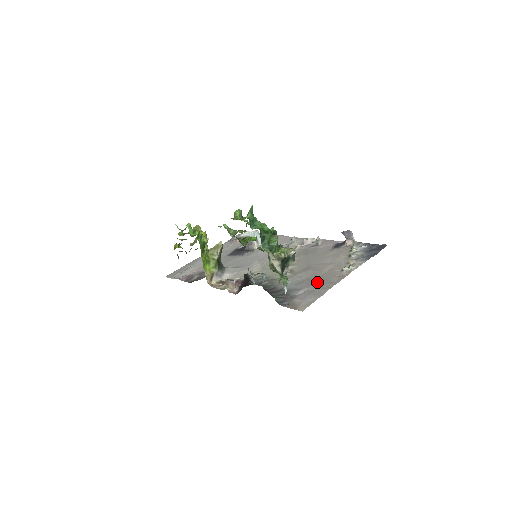
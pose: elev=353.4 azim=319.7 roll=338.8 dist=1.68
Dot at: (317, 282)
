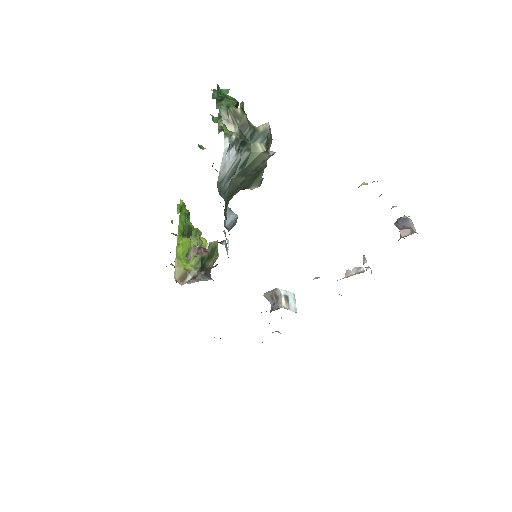
Dot at: occluded
